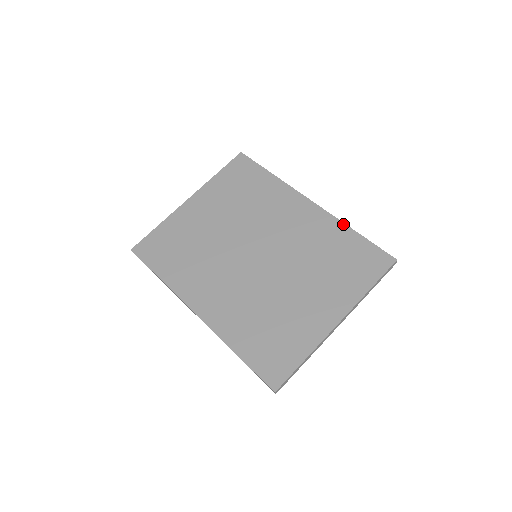
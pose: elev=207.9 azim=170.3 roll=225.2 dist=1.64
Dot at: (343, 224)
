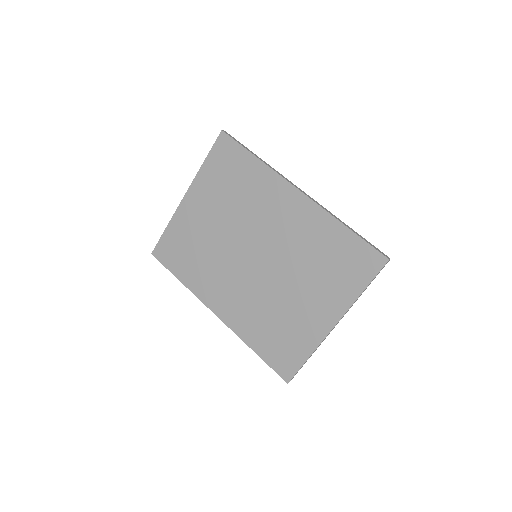
Dot at: (333, 219)
